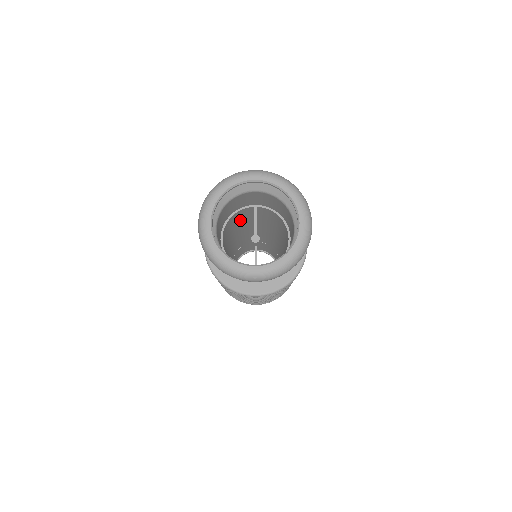
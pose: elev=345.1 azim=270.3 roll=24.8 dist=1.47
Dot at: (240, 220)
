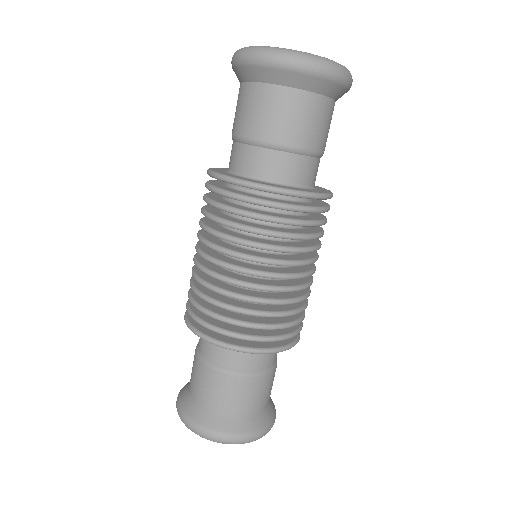
Dot at: occluded
